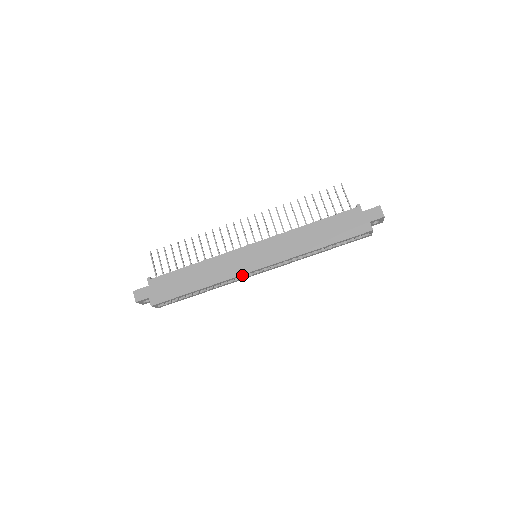
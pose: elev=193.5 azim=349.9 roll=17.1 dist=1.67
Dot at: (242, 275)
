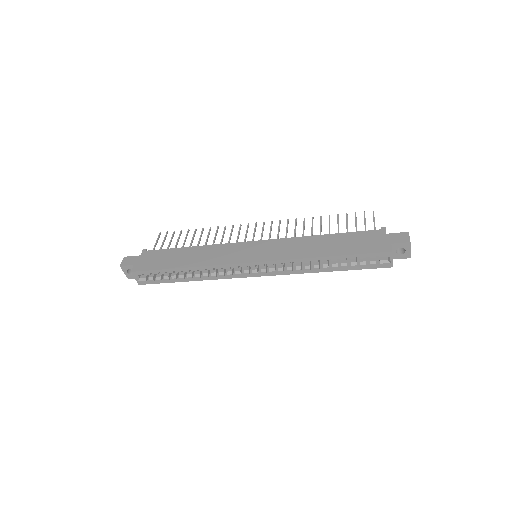
Dot at: (232, 265)
